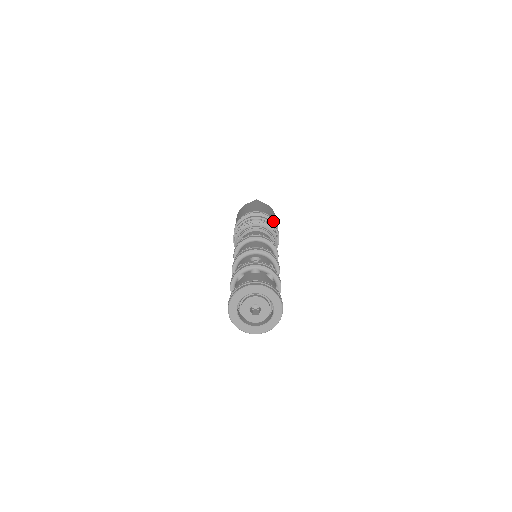
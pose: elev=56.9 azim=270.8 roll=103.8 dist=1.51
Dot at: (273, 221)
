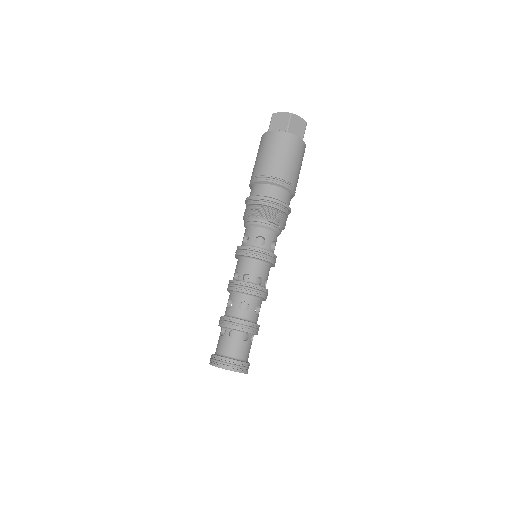
Dot at: (271, 182)
